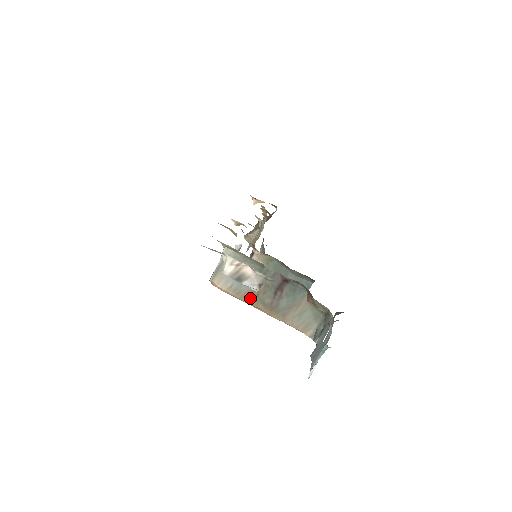
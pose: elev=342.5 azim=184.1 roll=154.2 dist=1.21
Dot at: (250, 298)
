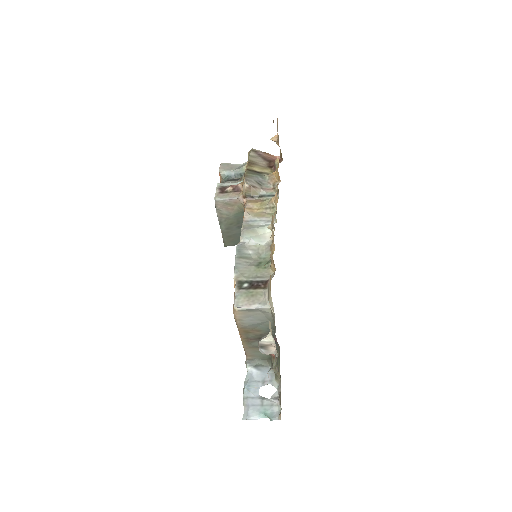
Dot at: (244, 330)
